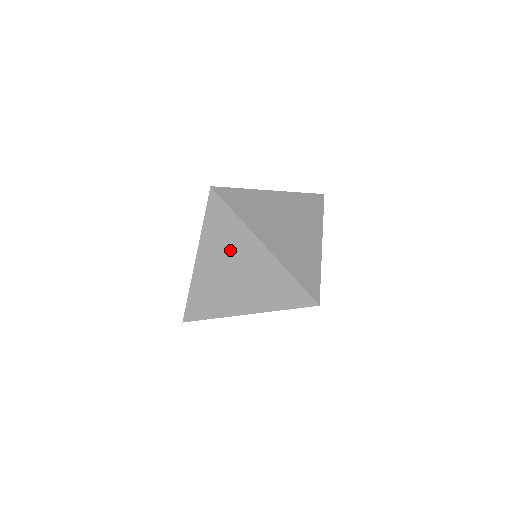
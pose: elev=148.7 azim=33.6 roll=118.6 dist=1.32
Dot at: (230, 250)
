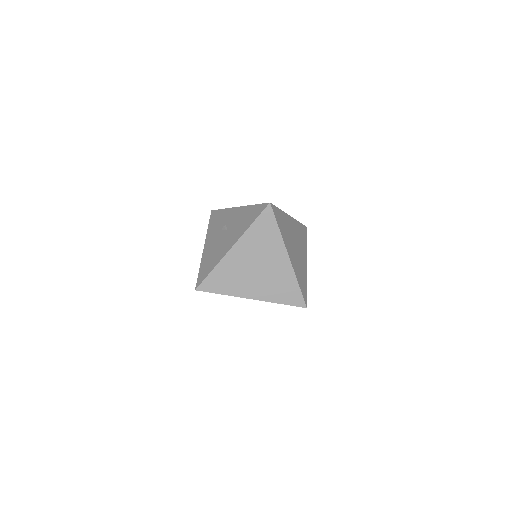
Dot at: (262, 251)
